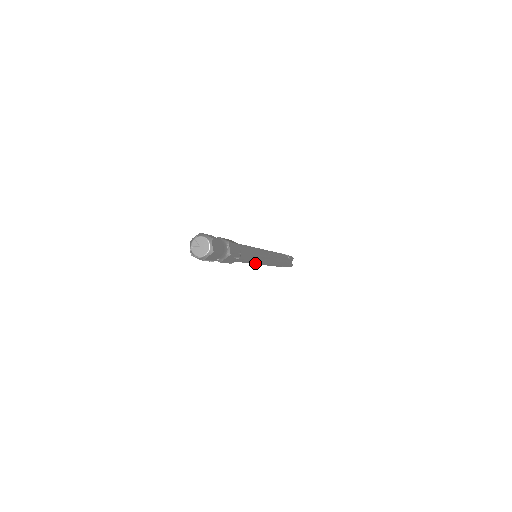
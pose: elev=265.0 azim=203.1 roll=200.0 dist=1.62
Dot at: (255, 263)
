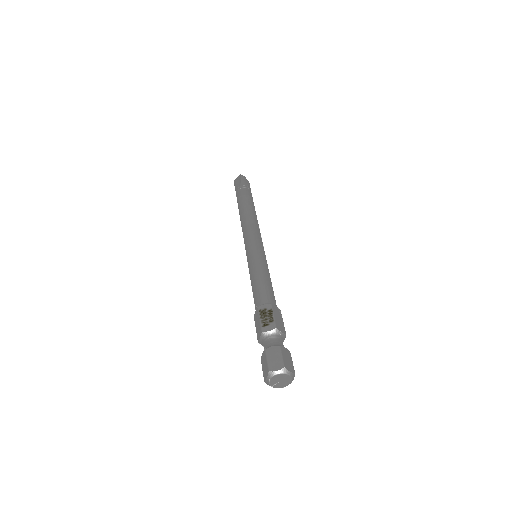
Dot at: occluded
